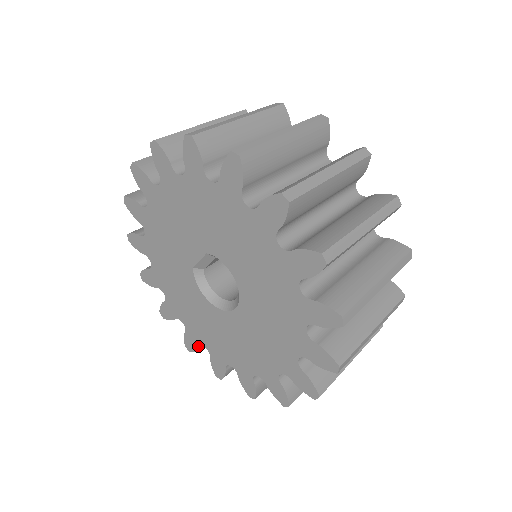
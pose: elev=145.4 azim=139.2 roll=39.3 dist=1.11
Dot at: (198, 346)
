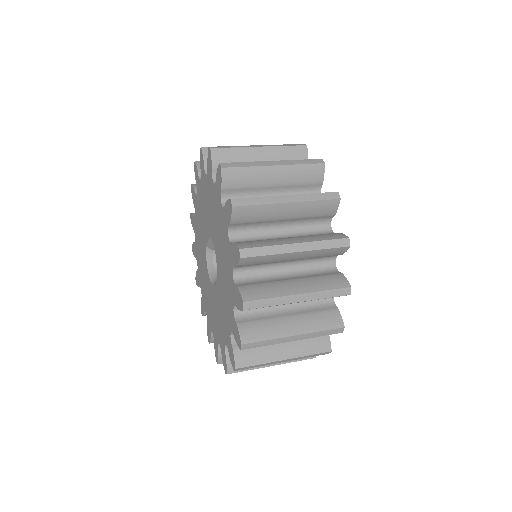
Dot at: (204, 311)
